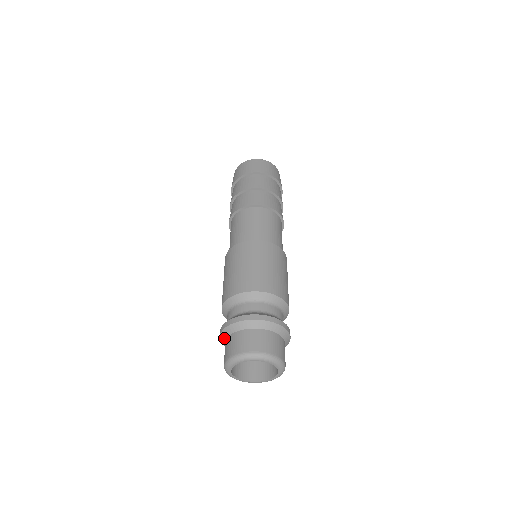
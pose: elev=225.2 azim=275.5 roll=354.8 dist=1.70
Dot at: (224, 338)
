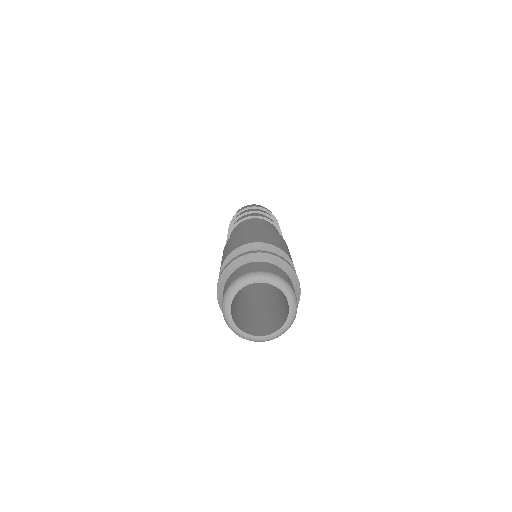
Dot at: occluded
